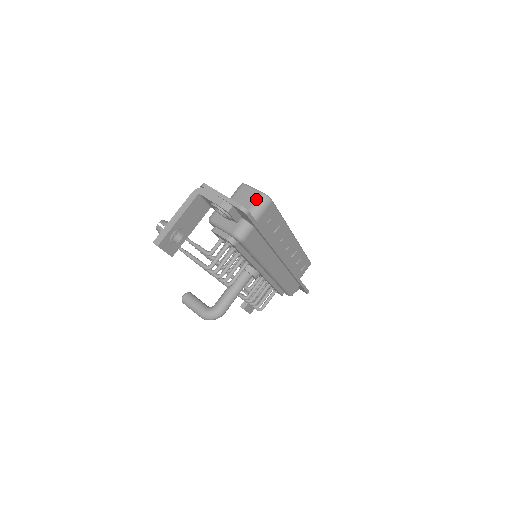
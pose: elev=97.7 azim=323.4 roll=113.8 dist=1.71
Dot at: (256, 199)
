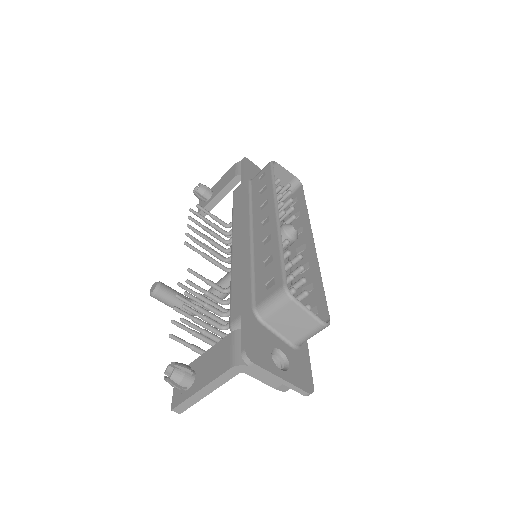
Dot at: (312, 330)
